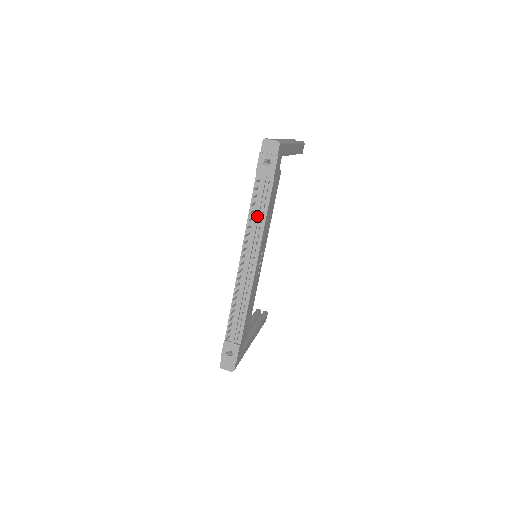
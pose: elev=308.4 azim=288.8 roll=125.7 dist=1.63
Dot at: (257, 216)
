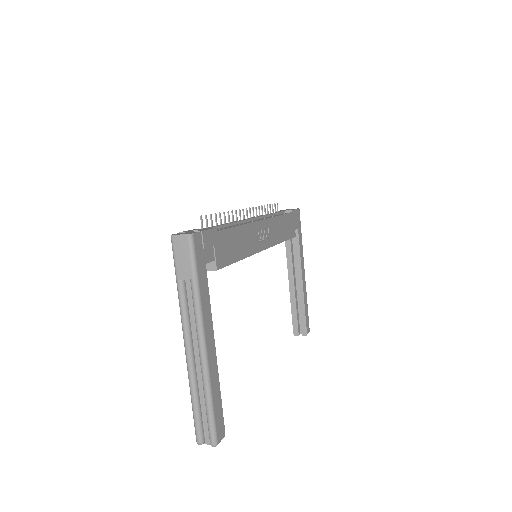
Dot at: (272, 213)
